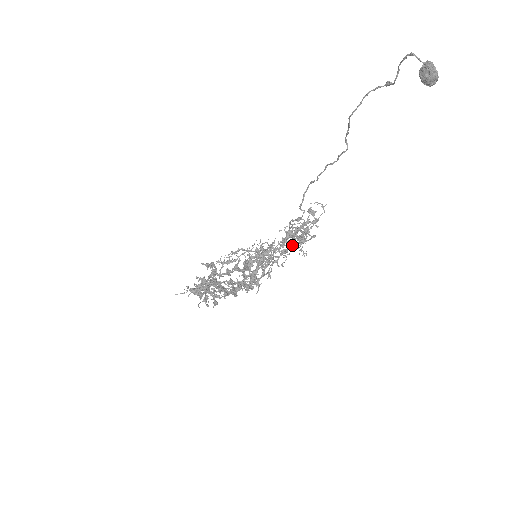
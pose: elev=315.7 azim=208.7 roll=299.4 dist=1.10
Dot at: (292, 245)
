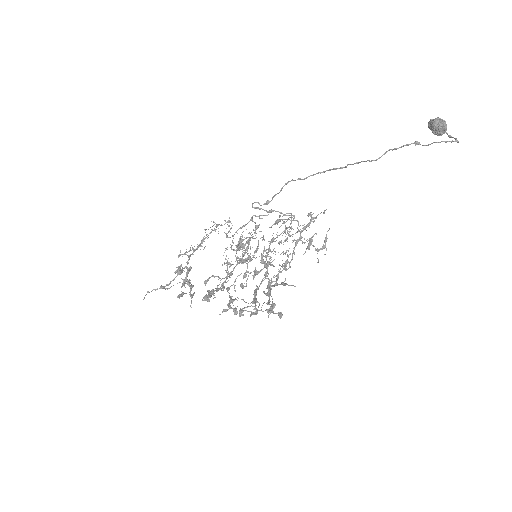
Dot at: occluded
